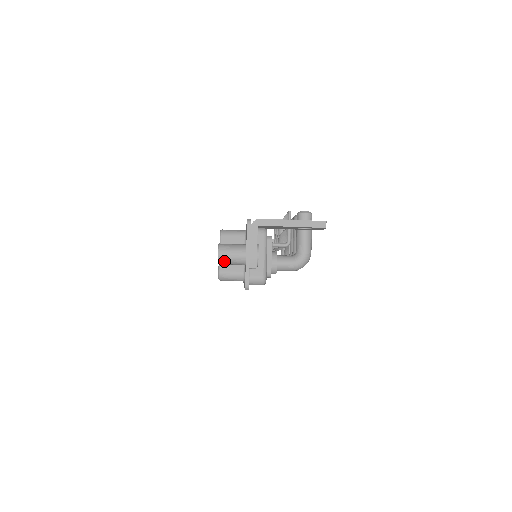
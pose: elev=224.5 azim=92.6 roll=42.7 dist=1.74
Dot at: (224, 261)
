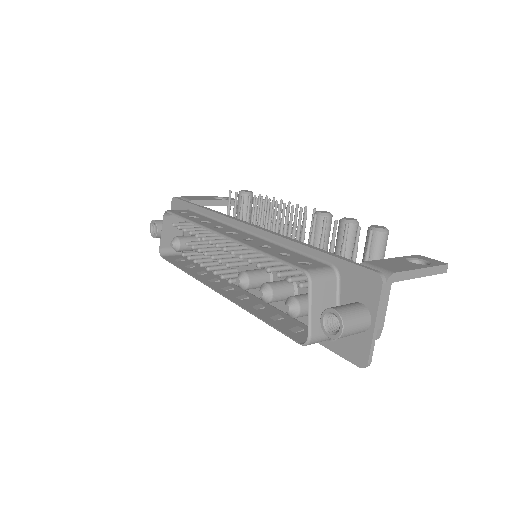
Dot at: (344, 336)
